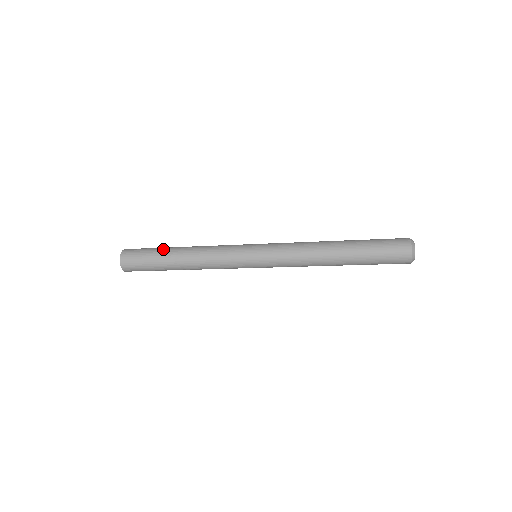
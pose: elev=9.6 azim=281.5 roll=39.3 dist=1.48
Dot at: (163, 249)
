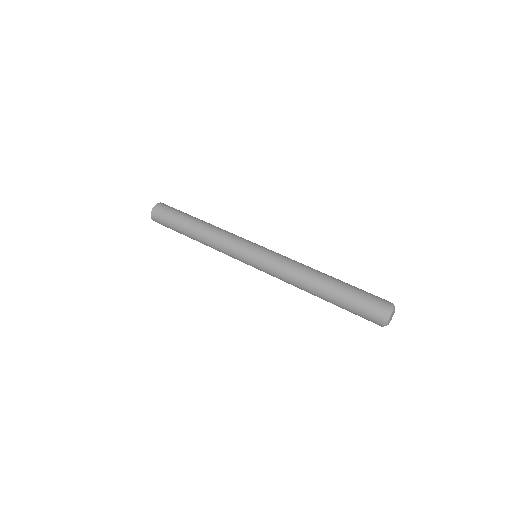
Dot at: (187, 216)
